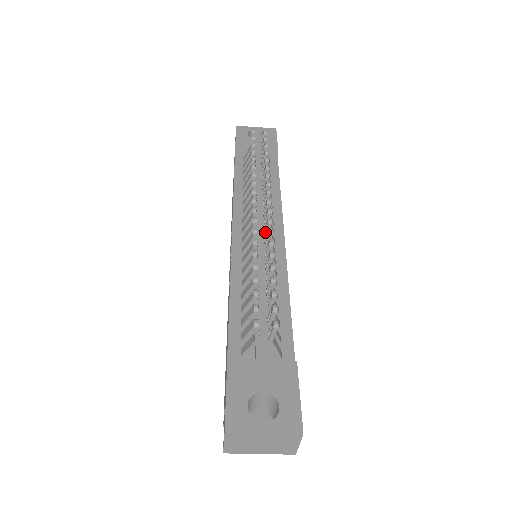
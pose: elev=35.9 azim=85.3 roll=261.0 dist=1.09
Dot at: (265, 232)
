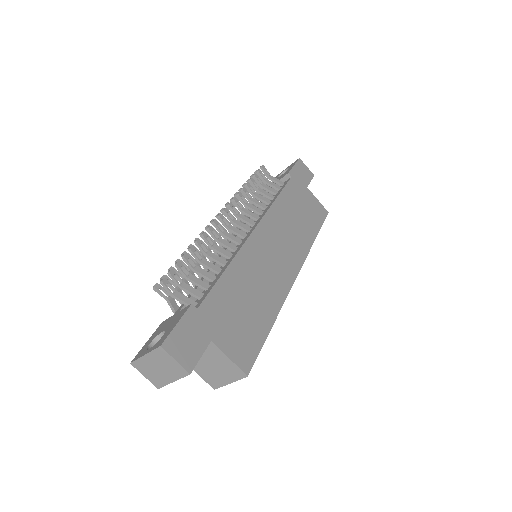
Dot at: occluded
